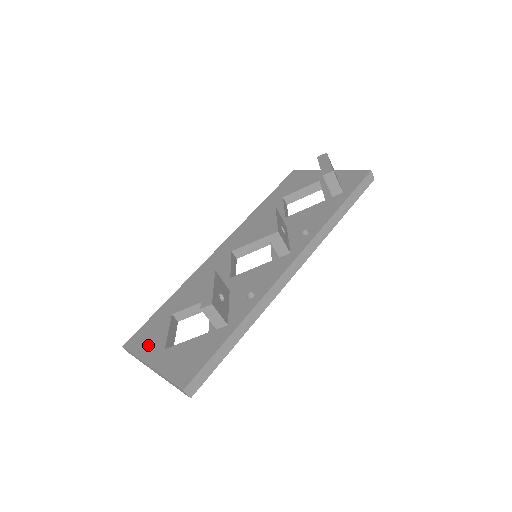
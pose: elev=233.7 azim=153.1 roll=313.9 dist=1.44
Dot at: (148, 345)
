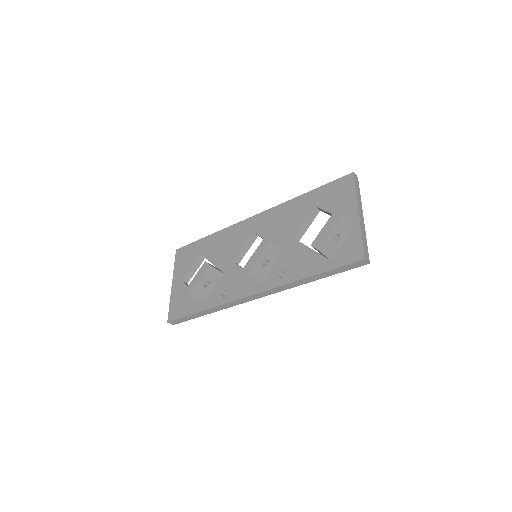
Dot at: (180, 266)
